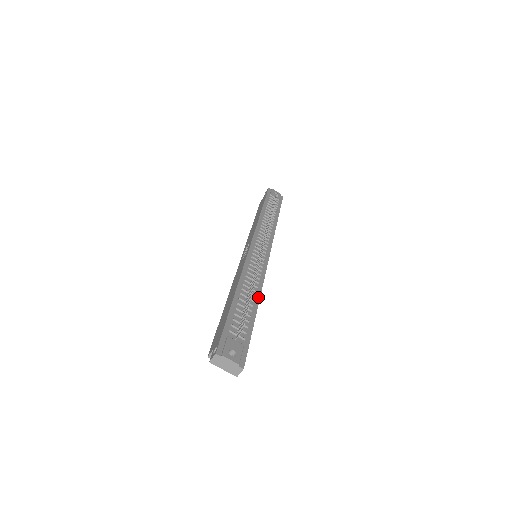
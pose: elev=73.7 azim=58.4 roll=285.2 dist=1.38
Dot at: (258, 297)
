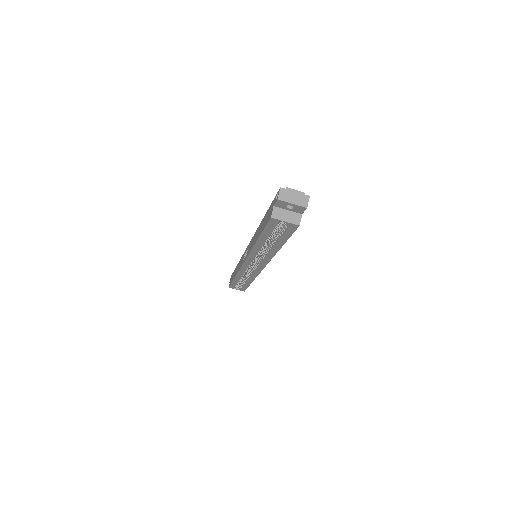
Dot at: occluded
